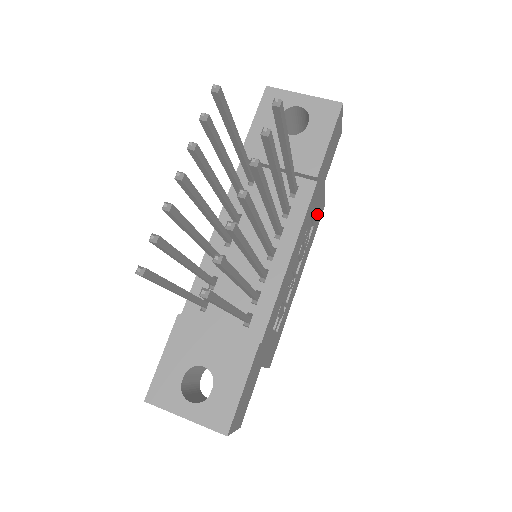
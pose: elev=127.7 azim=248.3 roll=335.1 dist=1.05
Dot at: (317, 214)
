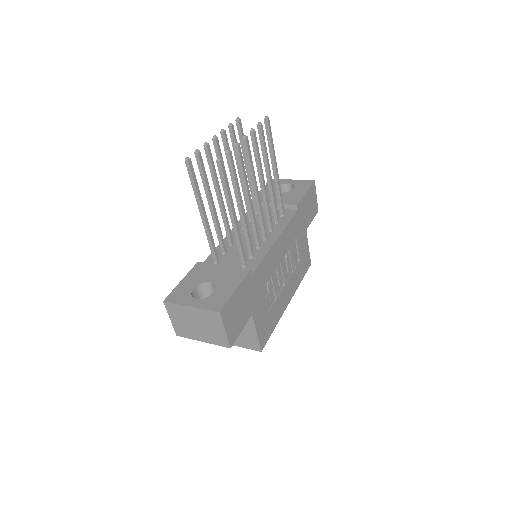
Dot at: (302, 254)
